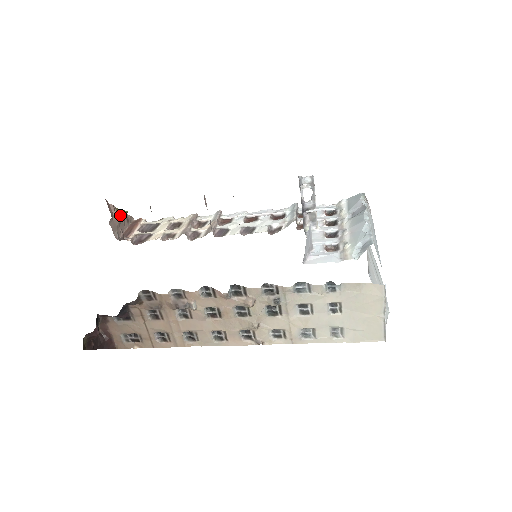
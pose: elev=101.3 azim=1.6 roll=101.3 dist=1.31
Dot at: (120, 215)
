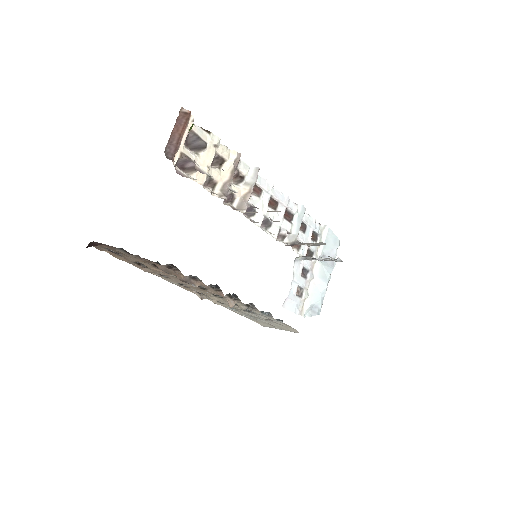
Dot at: (188, 132)
